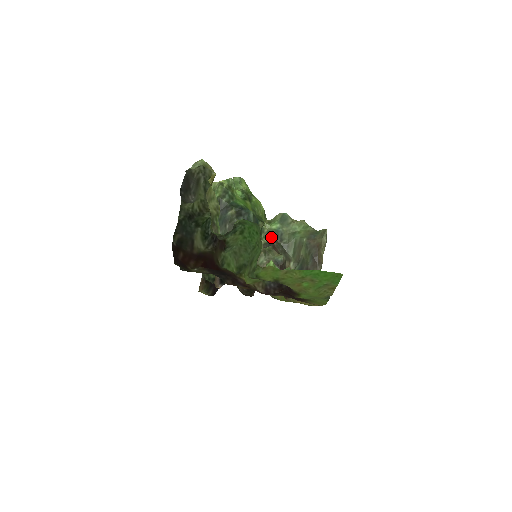
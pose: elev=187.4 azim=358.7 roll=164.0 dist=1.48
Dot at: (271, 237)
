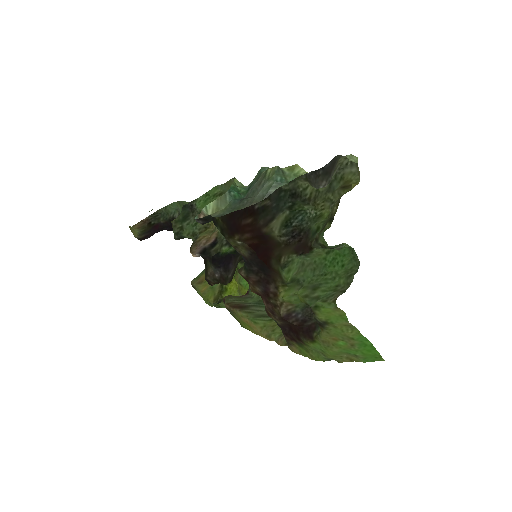
Dot at: occluded
